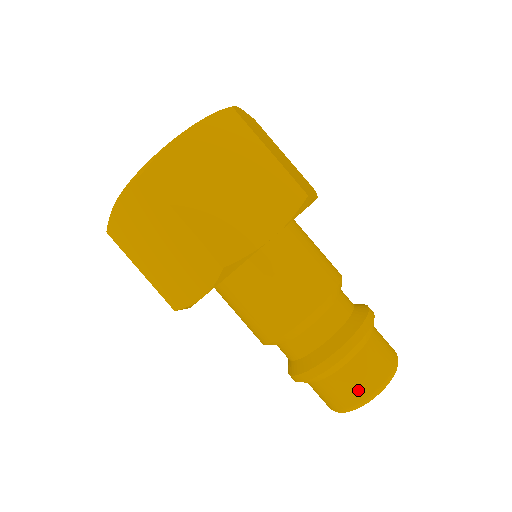
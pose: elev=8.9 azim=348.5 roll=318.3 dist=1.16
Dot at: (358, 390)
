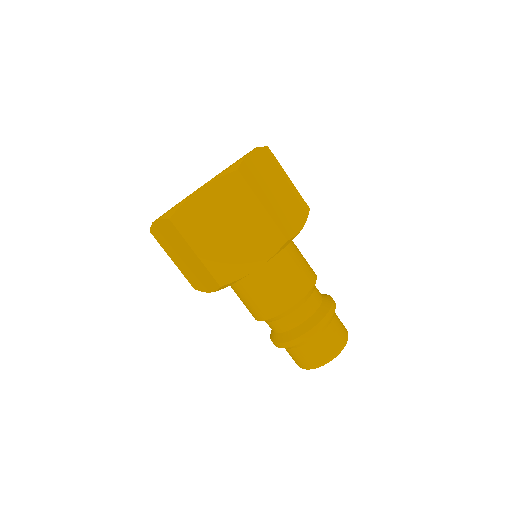
Dot at: (337, 342)
